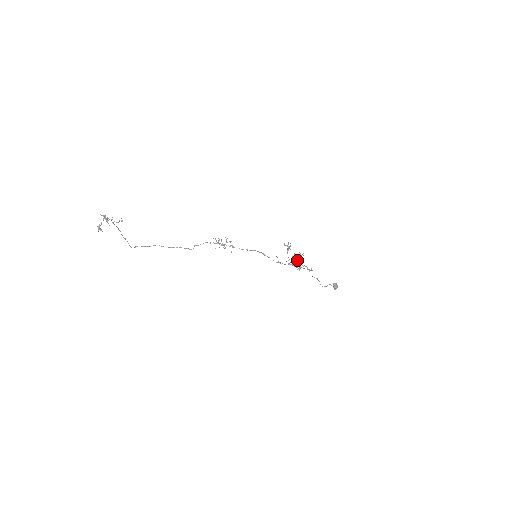
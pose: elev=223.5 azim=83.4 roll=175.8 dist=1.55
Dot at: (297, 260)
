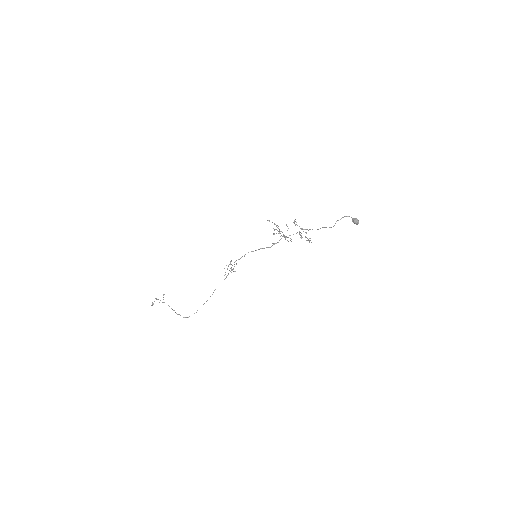
Dot at: occluded
